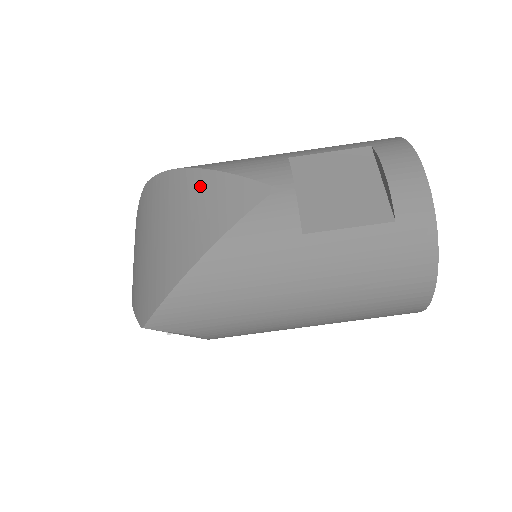
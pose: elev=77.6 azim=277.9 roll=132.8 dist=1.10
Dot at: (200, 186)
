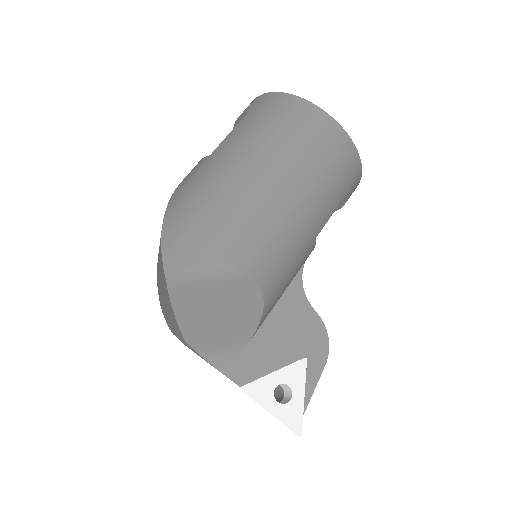
Dot at: occluded
